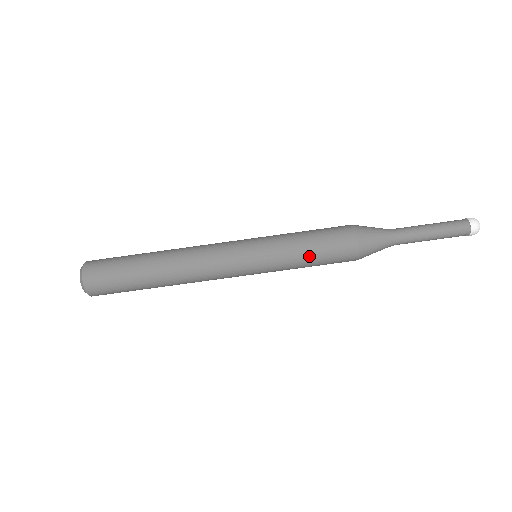
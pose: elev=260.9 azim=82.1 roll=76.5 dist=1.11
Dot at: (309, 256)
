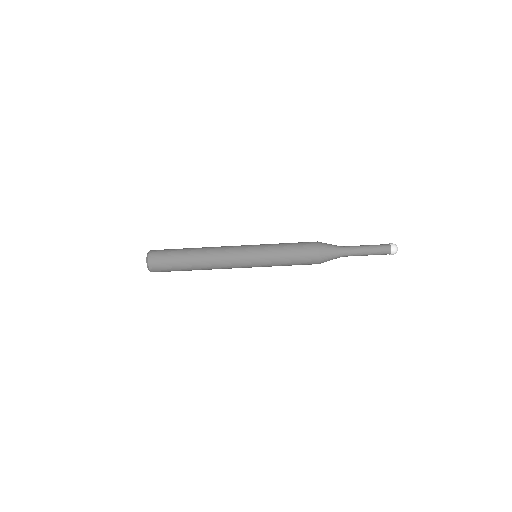
Dot at: (288, 257)
